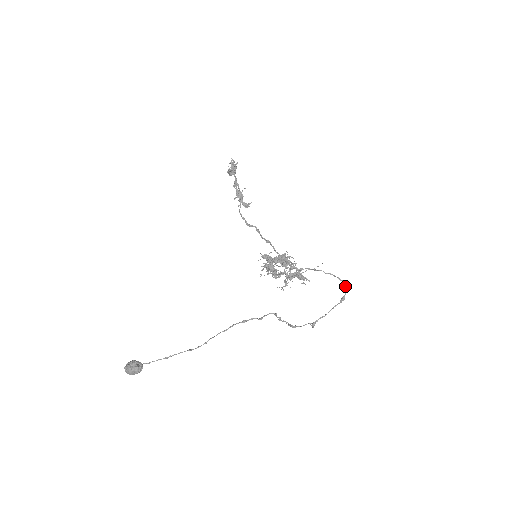
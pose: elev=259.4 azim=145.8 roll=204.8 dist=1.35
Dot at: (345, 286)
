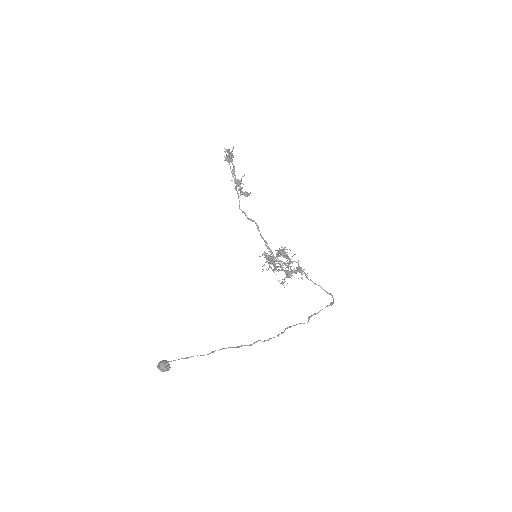
Dot at: (332, 297)
